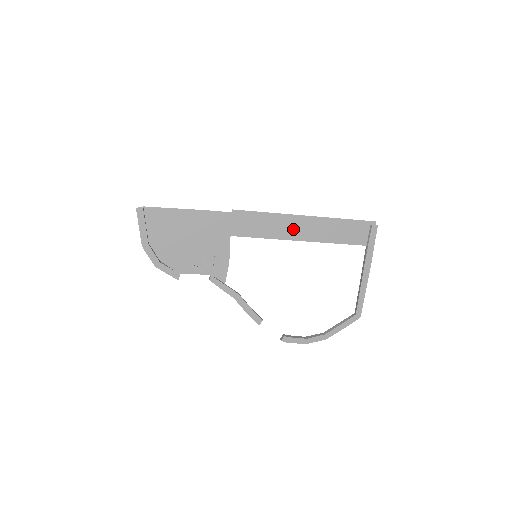
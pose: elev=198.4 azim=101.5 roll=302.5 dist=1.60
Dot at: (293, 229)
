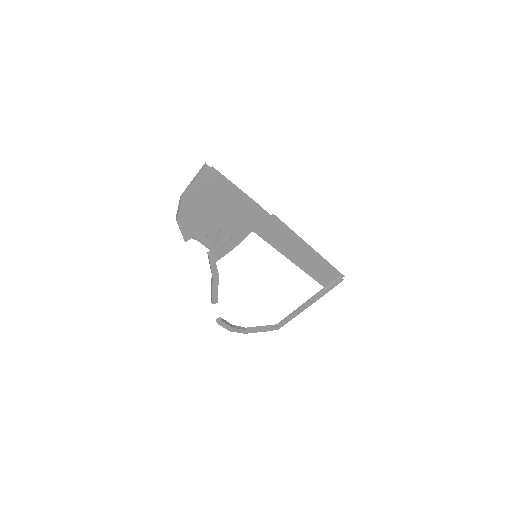
Dot at: (296, 252)
